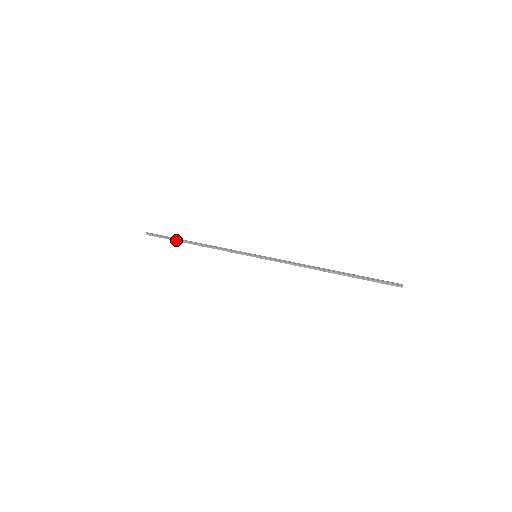
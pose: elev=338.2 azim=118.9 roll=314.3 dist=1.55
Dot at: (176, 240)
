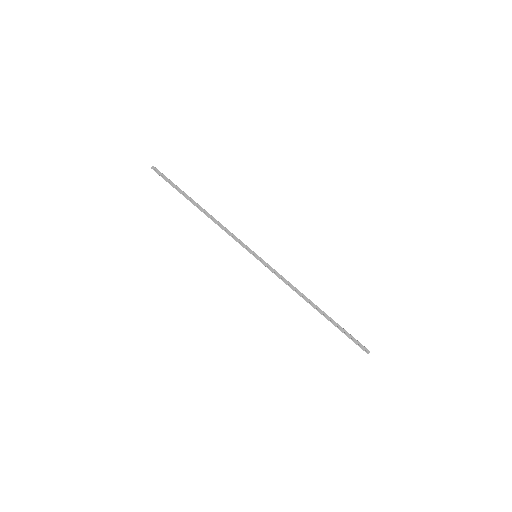
Dot at: (182, 194)
